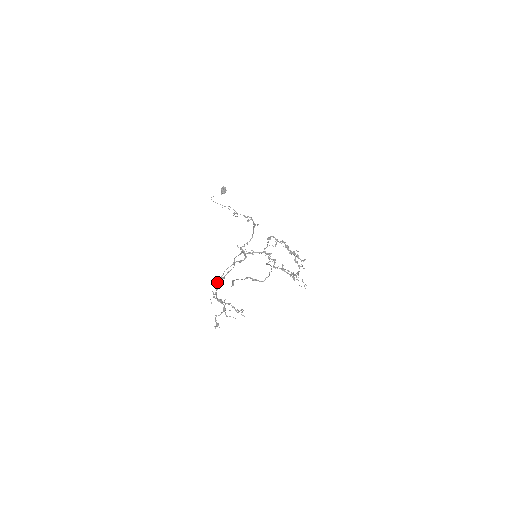
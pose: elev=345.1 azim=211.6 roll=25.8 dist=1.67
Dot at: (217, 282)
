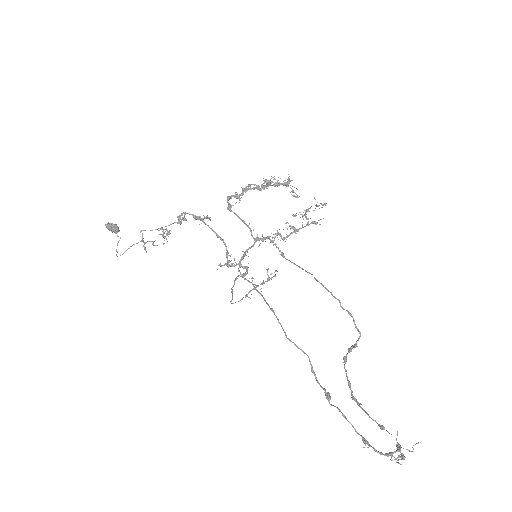
Dot at: (232, 298)
